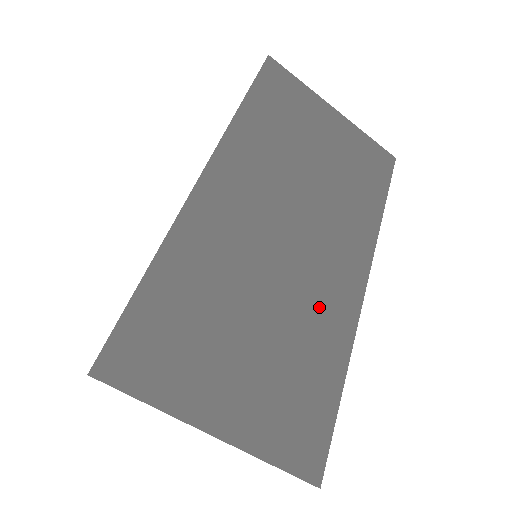
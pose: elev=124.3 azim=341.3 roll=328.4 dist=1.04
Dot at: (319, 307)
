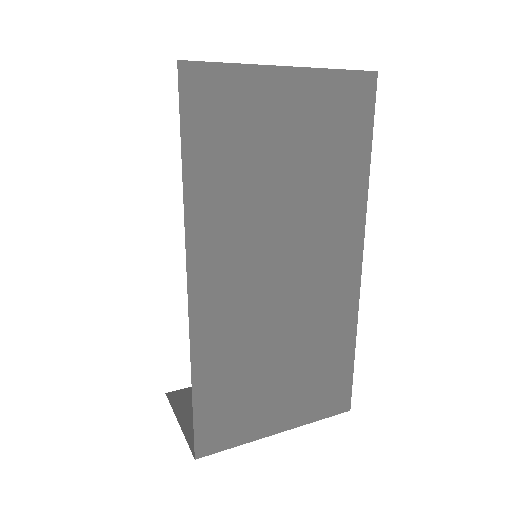
Dot at: (324, 312)
